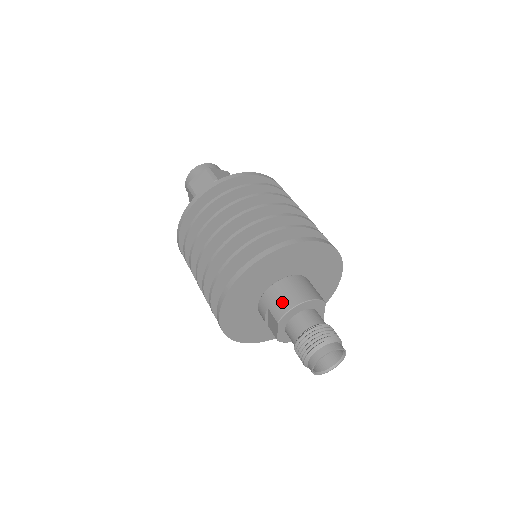
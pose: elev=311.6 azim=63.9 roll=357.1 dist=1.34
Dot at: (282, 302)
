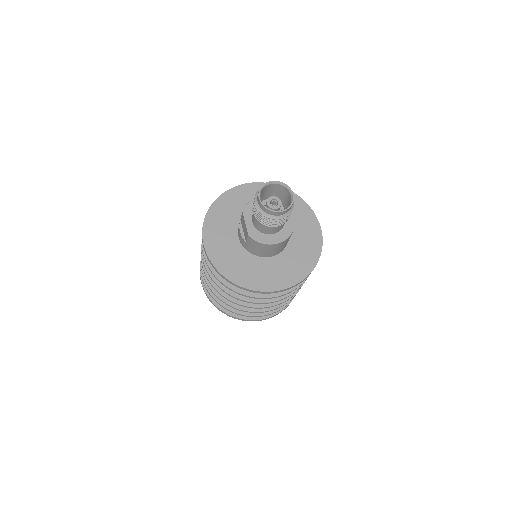
Dot at: occluded
